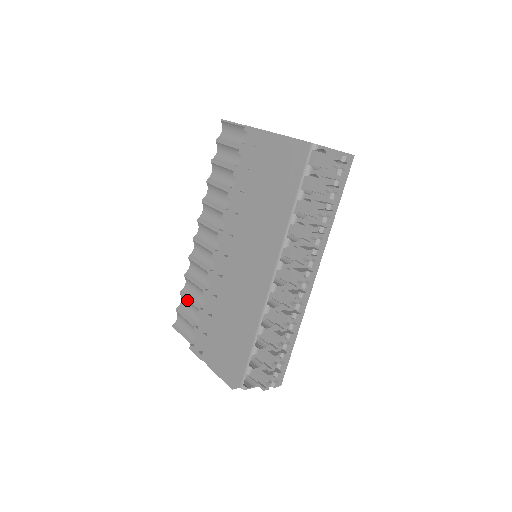
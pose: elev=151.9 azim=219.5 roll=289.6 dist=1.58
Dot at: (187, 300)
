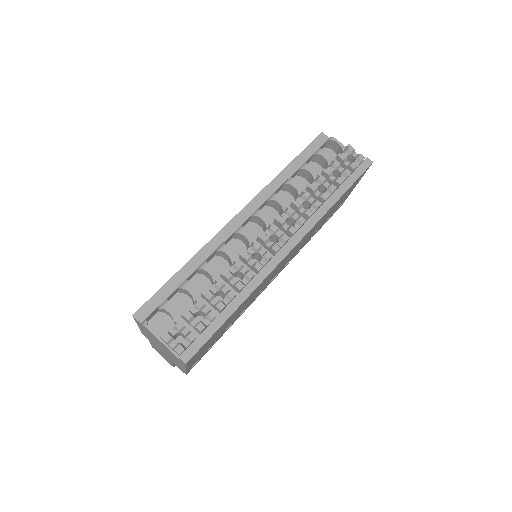
Dot at: occluded
